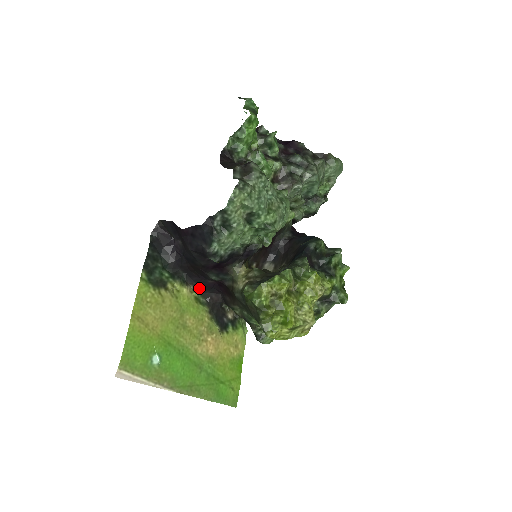
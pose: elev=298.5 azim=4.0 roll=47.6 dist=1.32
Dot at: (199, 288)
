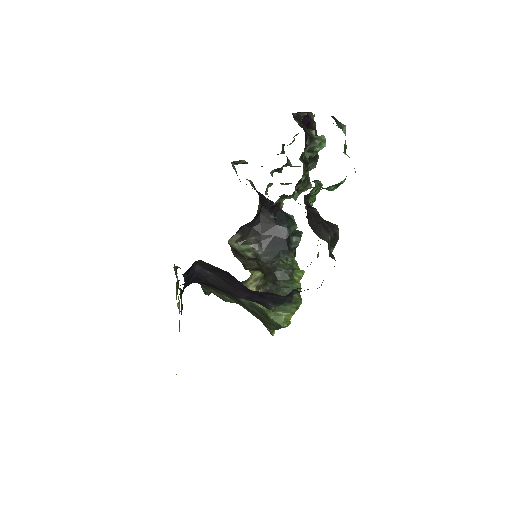
Dot at: occluded
